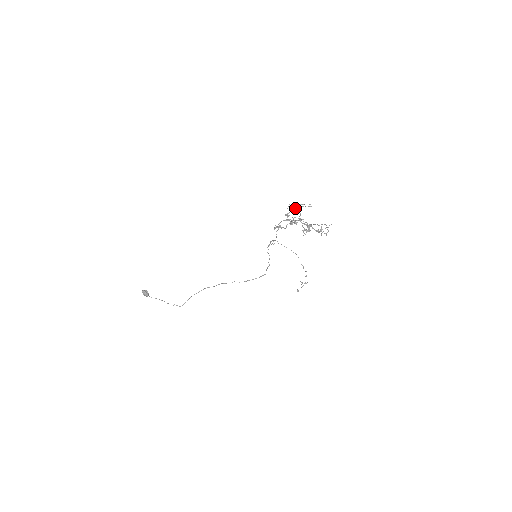
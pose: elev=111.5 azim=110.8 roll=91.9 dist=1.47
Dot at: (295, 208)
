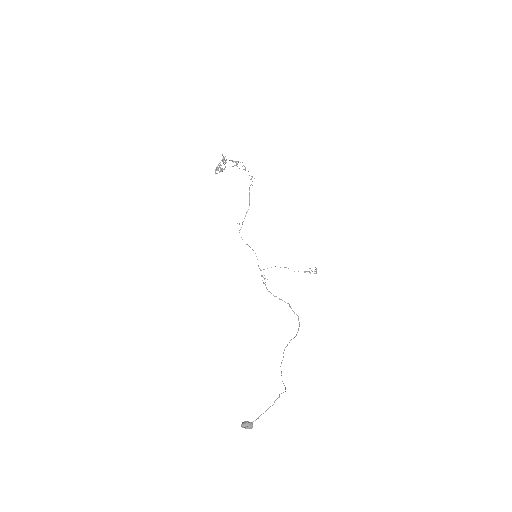
Dot at: (218, 165)
